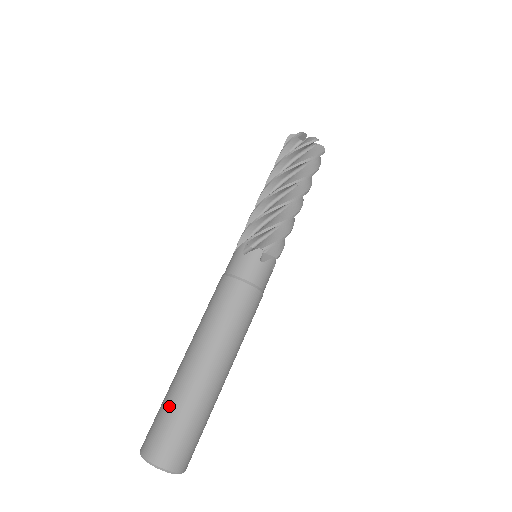
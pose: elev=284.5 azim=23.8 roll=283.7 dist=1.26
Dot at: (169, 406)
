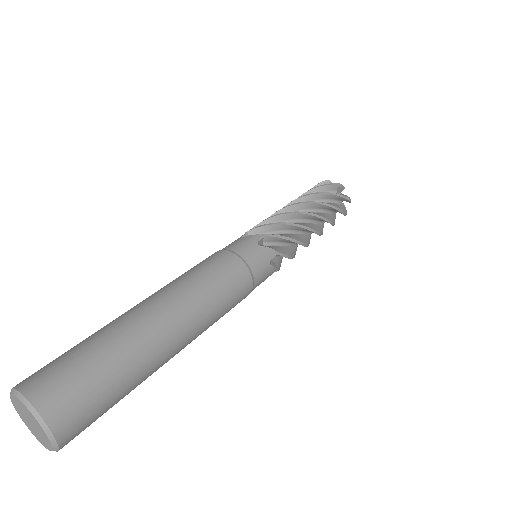
Dot at: (84, 340)
